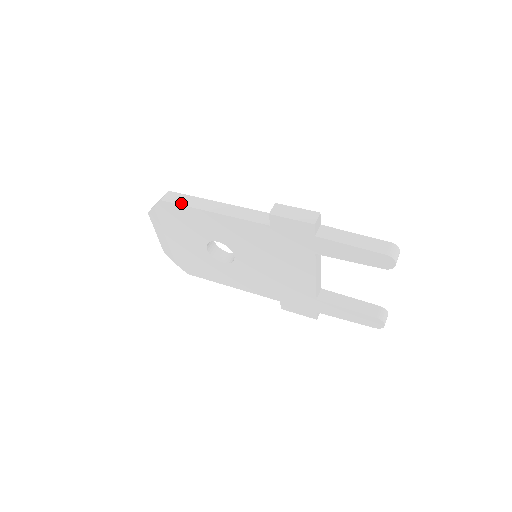
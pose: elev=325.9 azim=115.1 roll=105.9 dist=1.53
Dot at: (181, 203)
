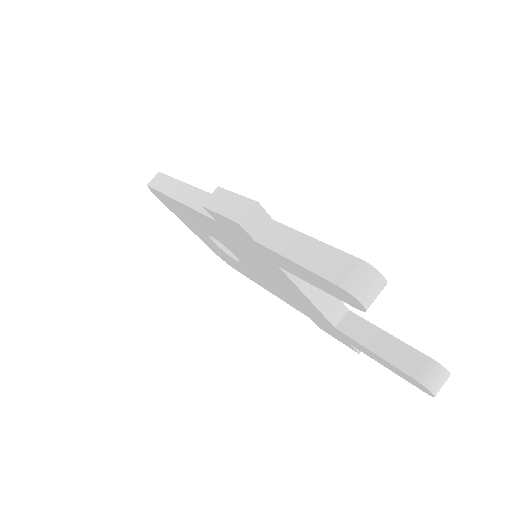
Dot at: (158, 188)
